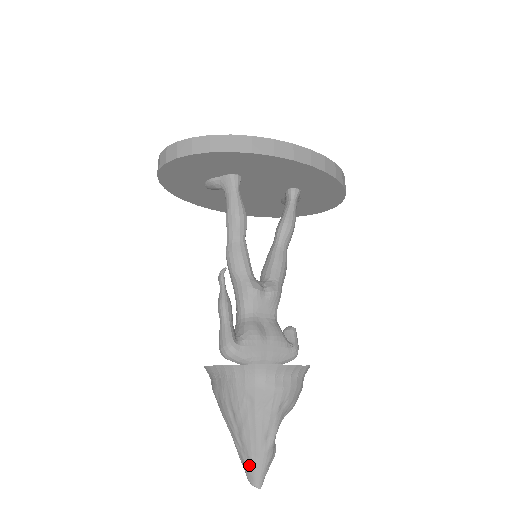
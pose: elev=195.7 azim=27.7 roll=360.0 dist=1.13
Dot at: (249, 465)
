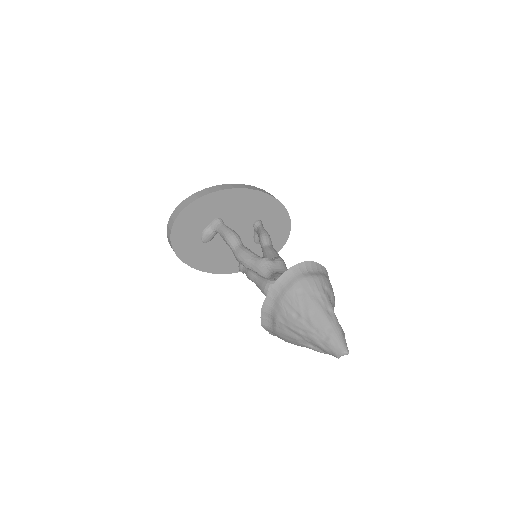
Dot at: (330, 339)
